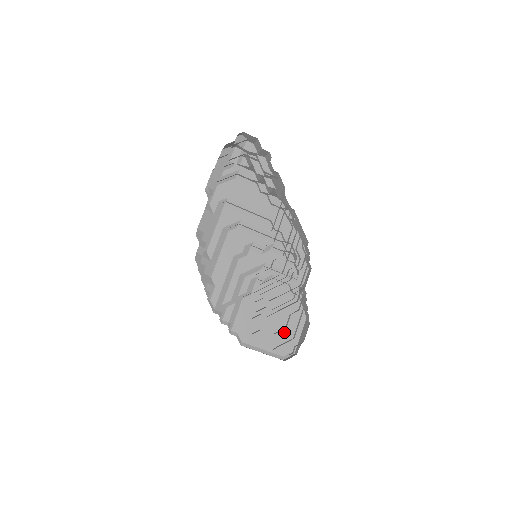
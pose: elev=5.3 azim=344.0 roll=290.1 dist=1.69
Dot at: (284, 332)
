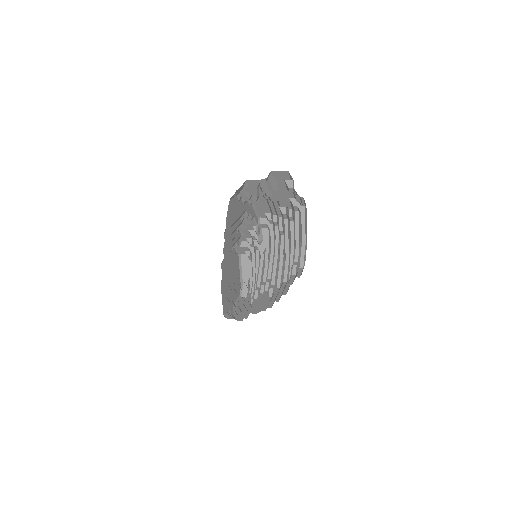
Dot at: (236, 279)
